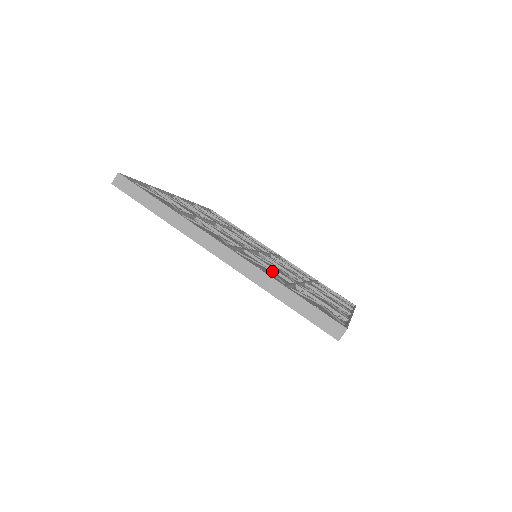
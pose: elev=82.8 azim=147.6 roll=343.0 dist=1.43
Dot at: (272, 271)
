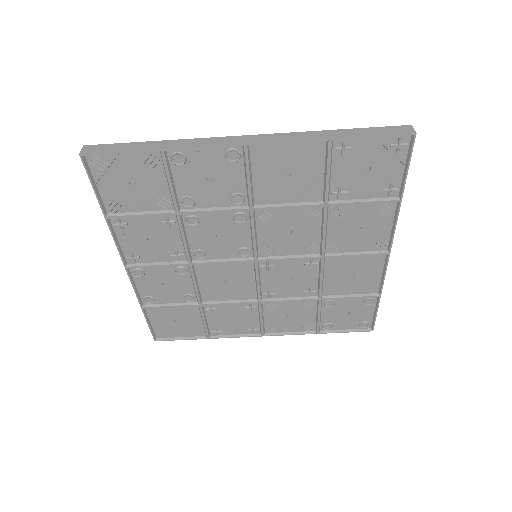
Dot at: occluded
